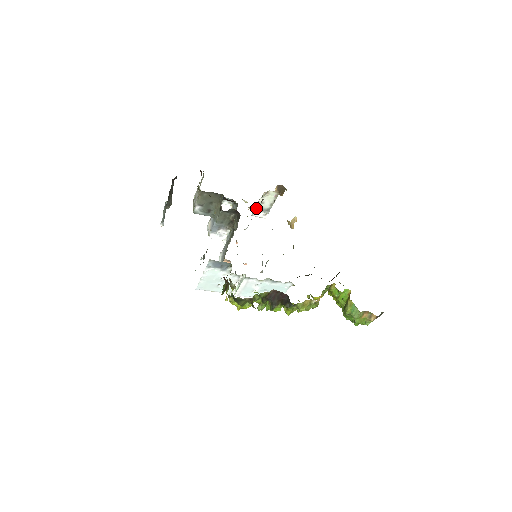
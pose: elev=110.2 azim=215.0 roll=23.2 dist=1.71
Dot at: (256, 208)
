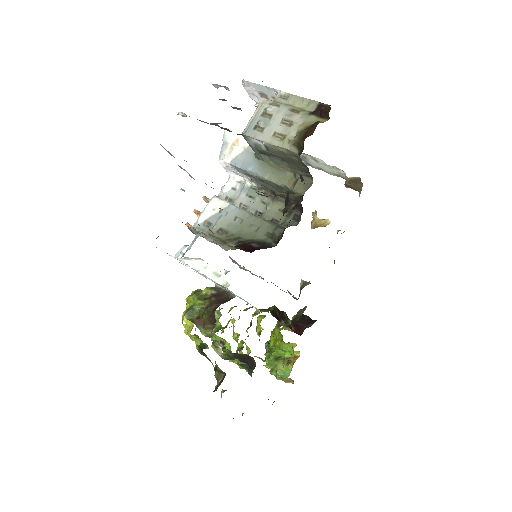
Dot at: occluded
